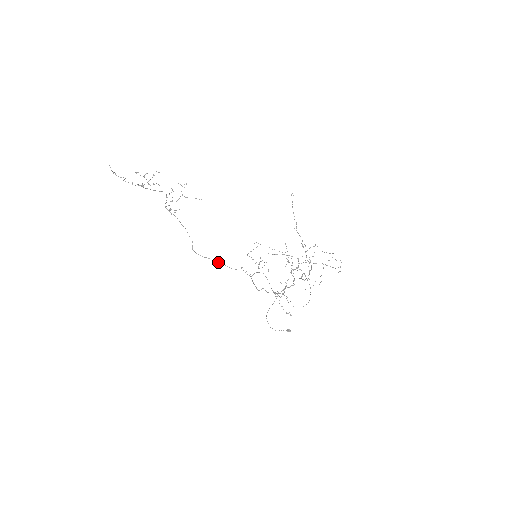
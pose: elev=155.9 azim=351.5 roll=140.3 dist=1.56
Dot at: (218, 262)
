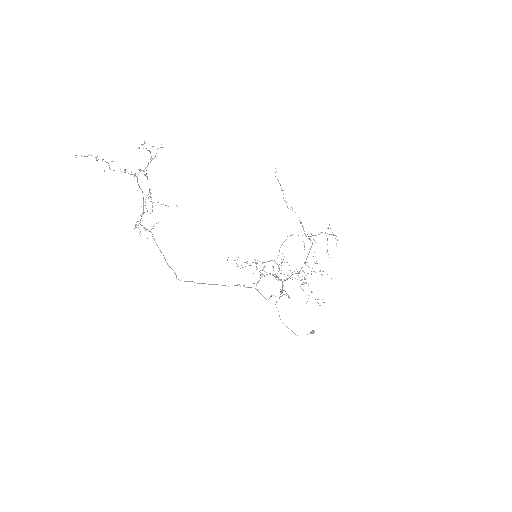
Dot at: (214, 284)
